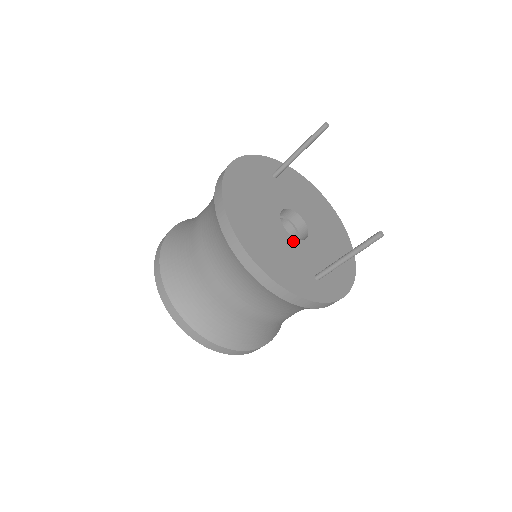
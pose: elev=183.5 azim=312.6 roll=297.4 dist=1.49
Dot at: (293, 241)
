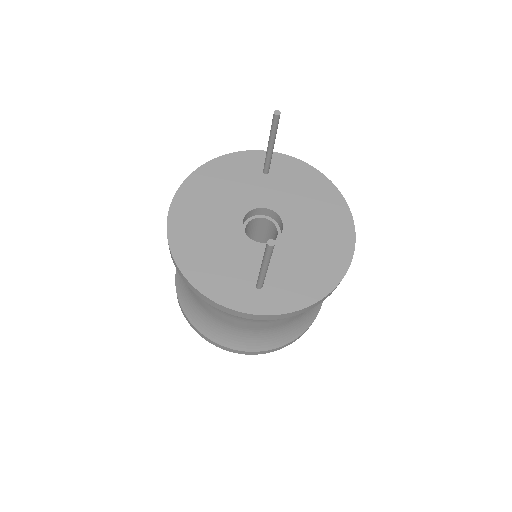
Dot at: (248, 244)
